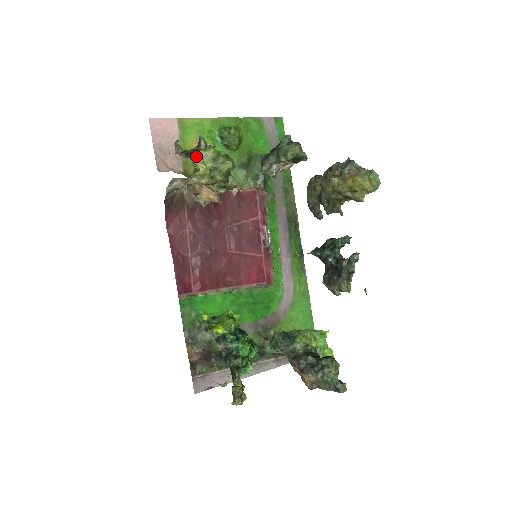
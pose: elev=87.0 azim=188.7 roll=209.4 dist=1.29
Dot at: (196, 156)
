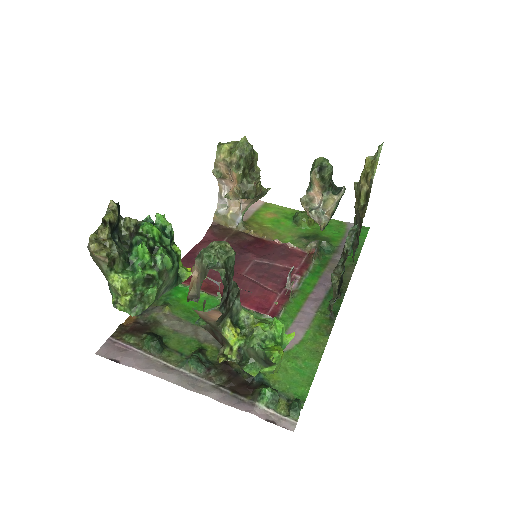
Dot at: (227, 143)
